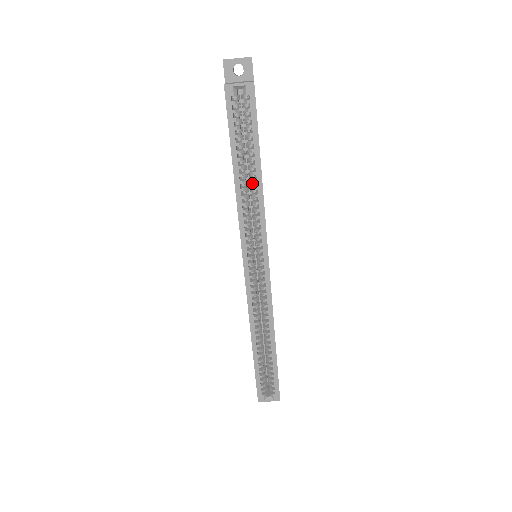
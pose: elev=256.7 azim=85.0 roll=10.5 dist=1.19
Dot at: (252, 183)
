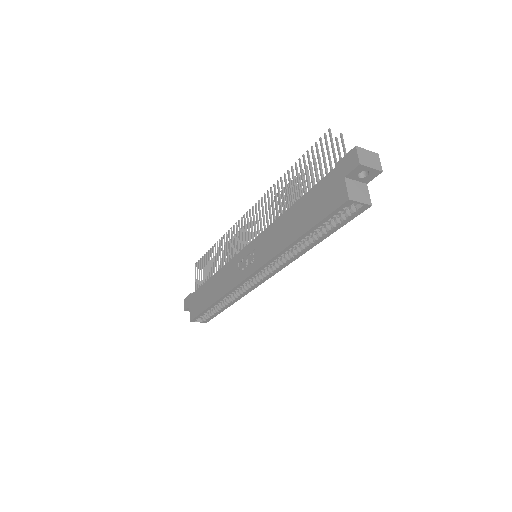
Dot at: occluded
